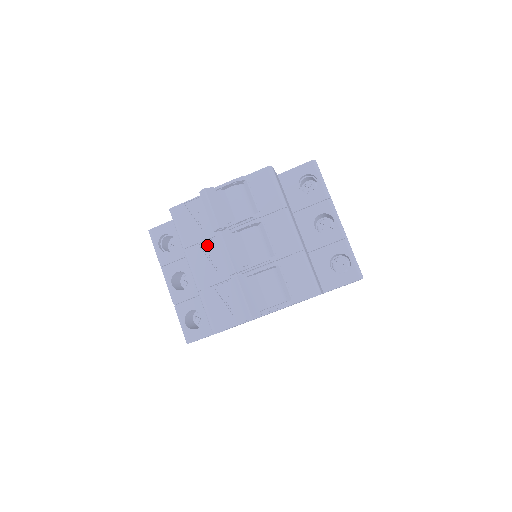
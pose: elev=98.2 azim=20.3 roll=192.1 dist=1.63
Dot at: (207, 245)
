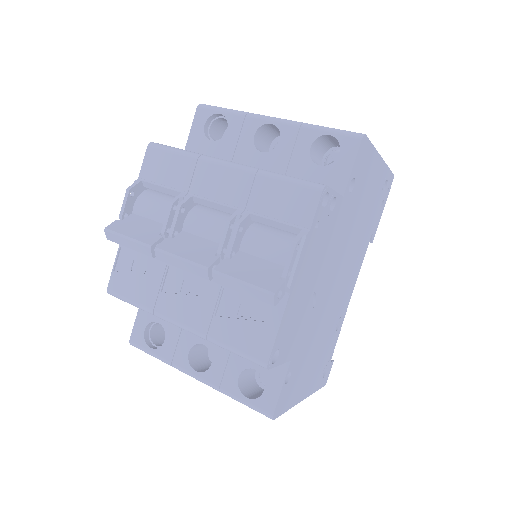
Dot at: (169, 283)
